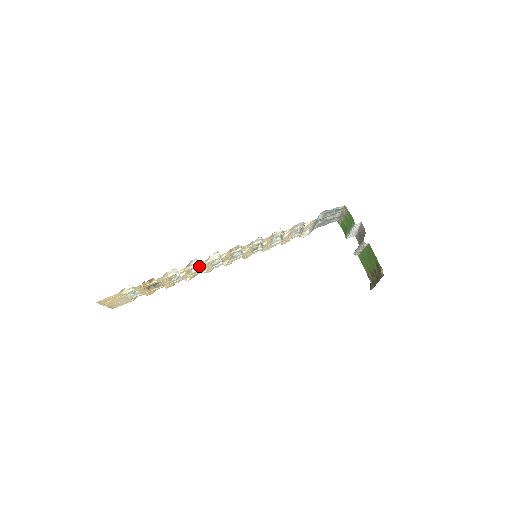
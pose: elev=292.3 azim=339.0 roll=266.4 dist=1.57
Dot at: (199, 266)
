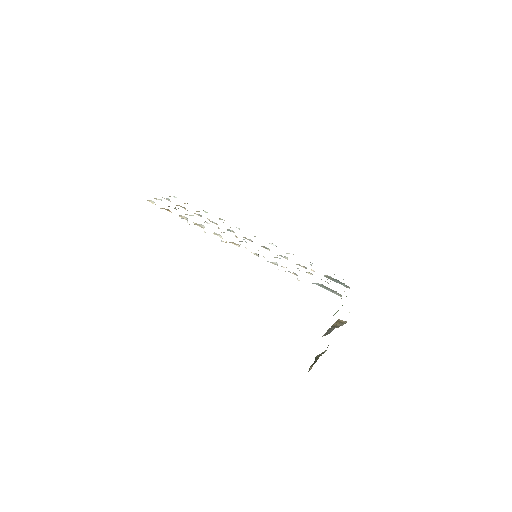
Dot at: occluded
